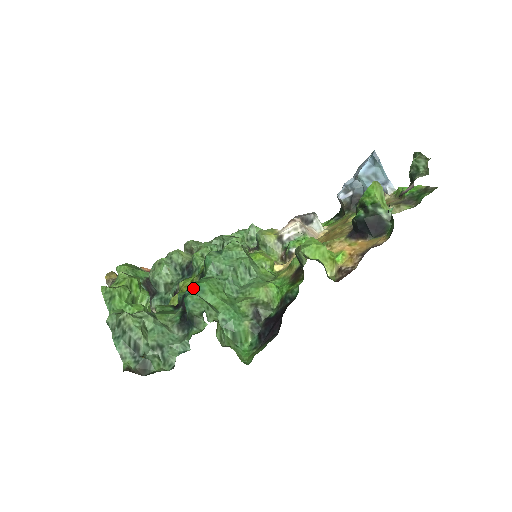
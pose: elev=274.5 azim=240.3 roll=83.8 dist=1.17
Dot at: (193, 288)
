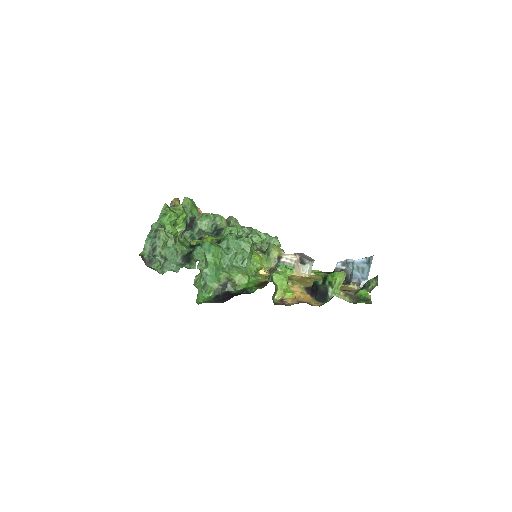
Dot at: (206, 245)
